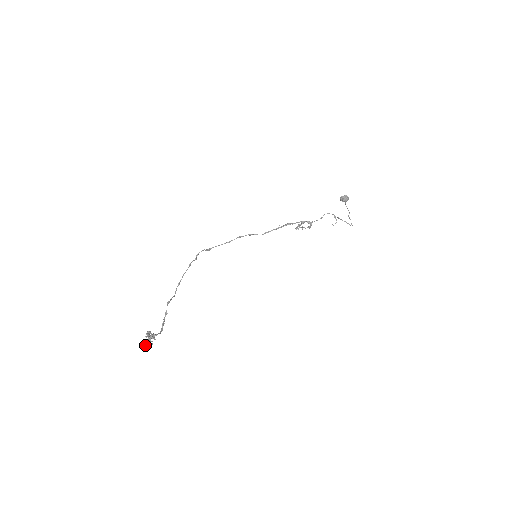
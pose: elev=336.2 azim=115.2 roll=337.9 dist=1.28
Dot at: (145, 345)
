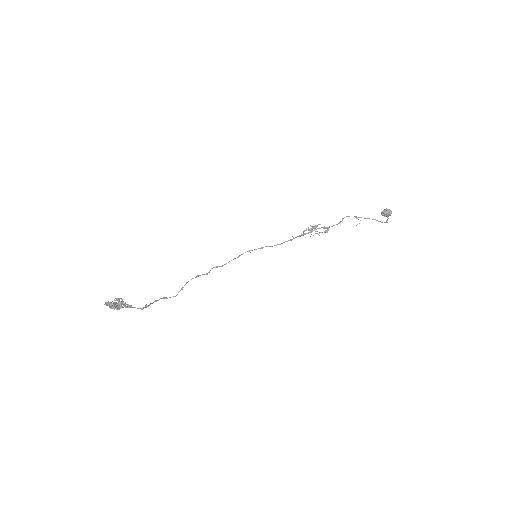
Dot at: (109, 303)
